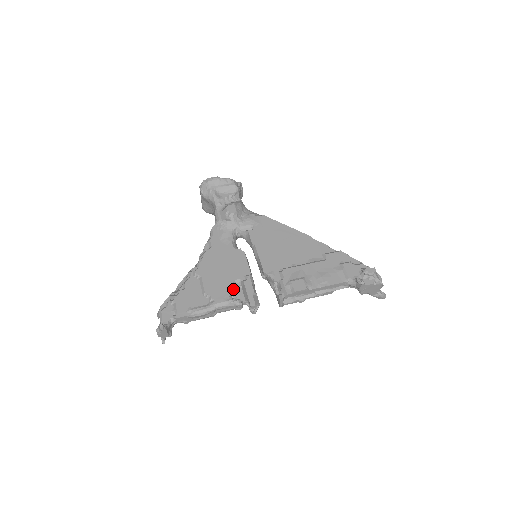
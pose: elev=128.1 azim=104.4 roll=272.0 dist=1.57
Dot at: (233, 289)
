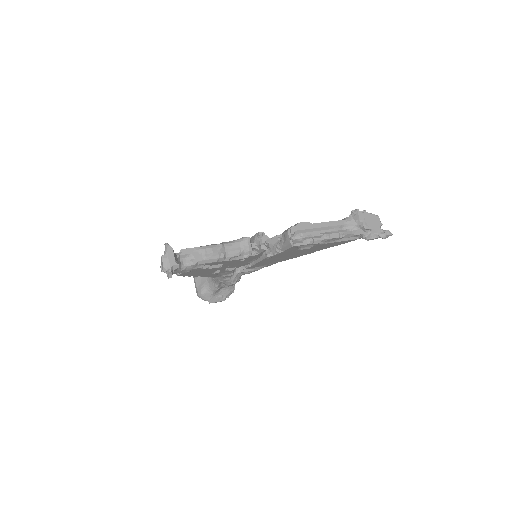
Dot at: occluded
